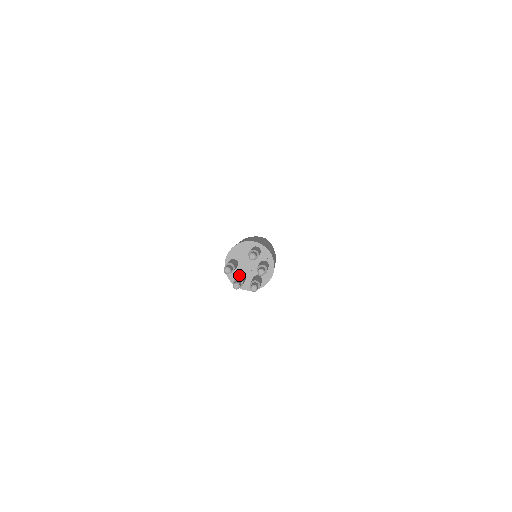
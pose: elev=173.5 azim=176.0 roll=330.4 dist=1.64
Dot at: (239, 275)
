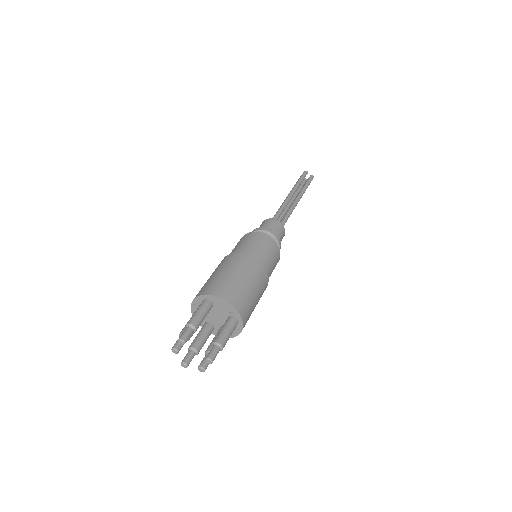
Dot at: occluded
